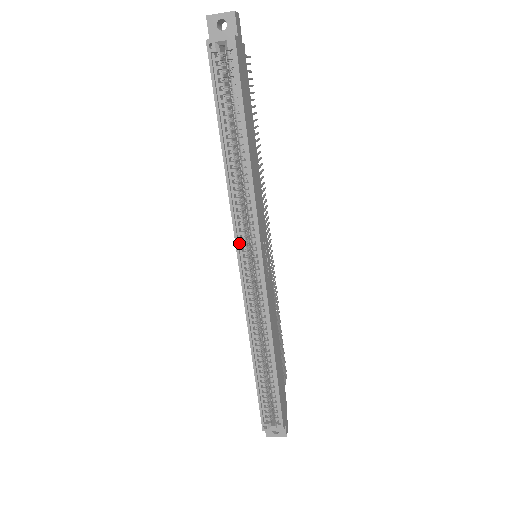
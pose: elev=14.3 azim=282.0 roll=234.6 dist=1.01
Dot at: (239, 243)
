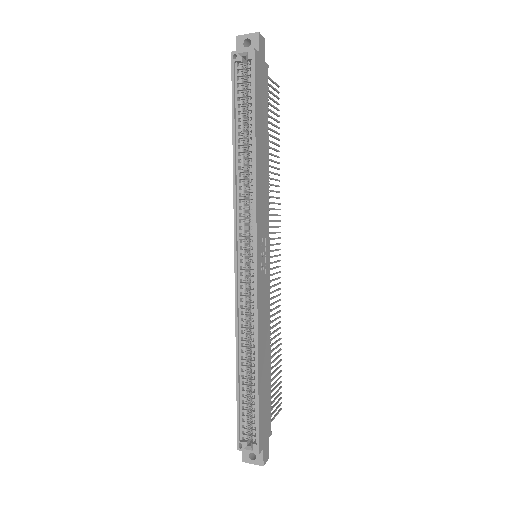
Dot at: (238, 234)
